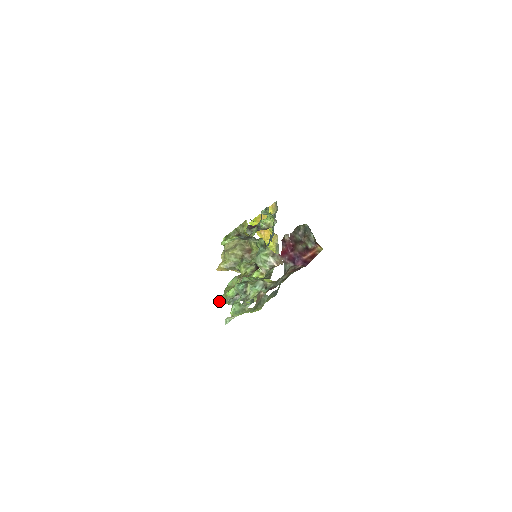
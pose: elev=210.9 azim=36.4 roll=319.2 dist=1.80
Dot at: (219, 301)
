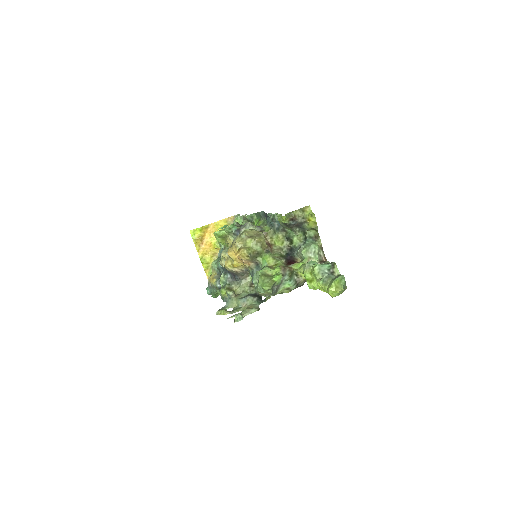
Dot at: (269, 285)
